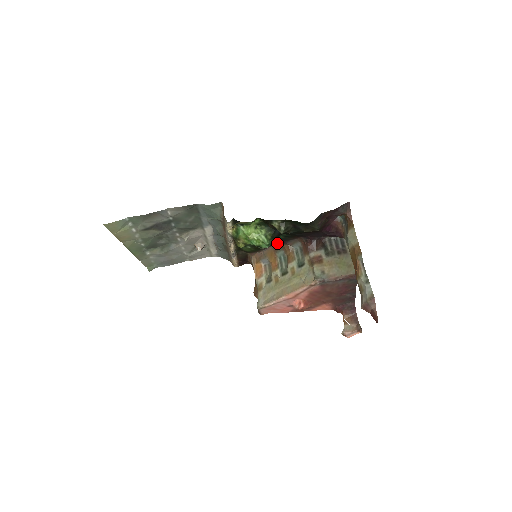
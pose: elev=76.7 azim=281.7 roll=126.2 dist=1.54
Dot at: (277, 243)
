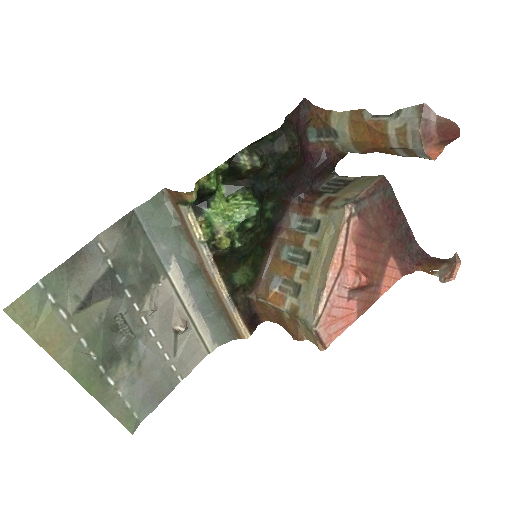
Dot at: (271, 243)
